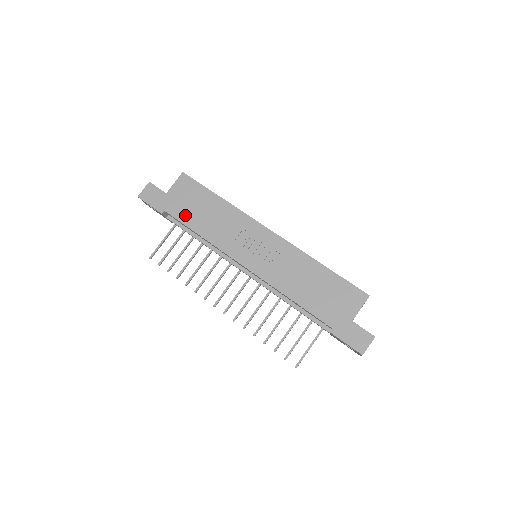
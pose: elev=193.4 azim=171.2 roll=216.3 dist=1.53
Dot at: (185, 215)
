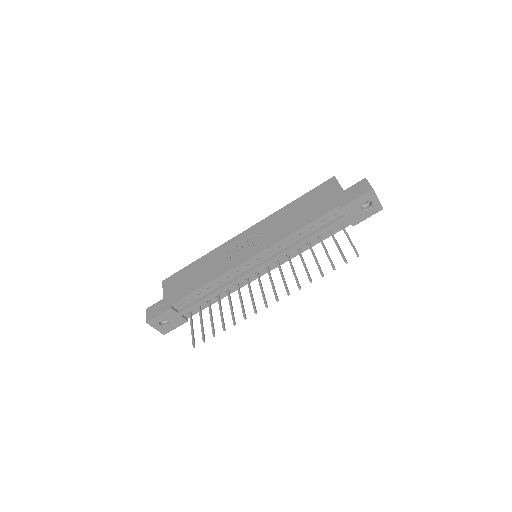
Dot at: (186, 290)
